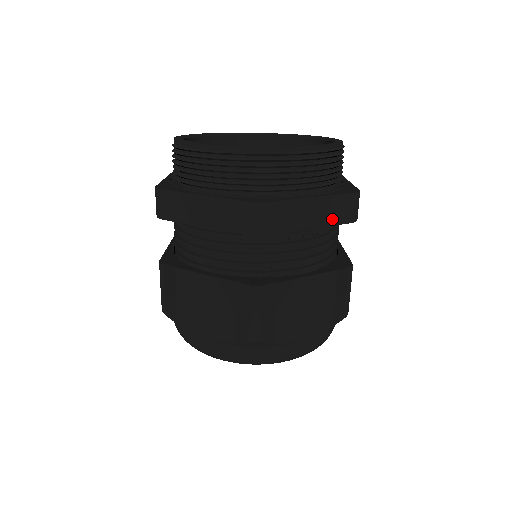
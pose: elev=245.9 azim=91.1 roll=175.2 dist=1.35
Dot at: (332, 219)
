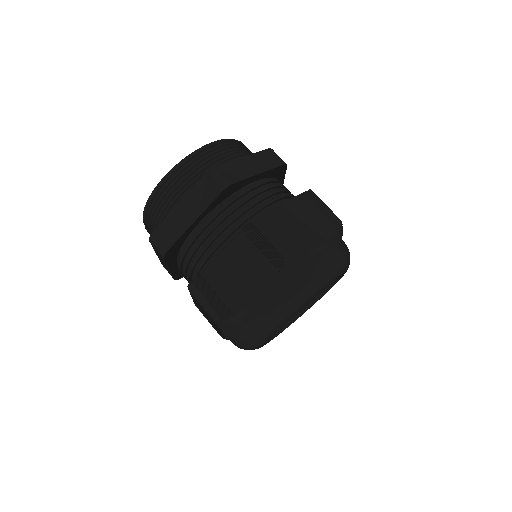
Dot at: (268, 165)
